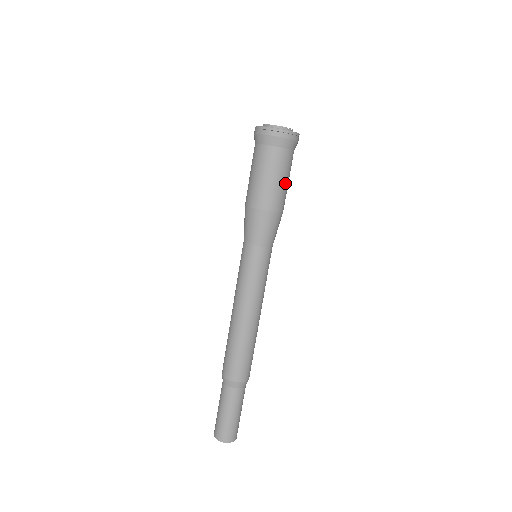
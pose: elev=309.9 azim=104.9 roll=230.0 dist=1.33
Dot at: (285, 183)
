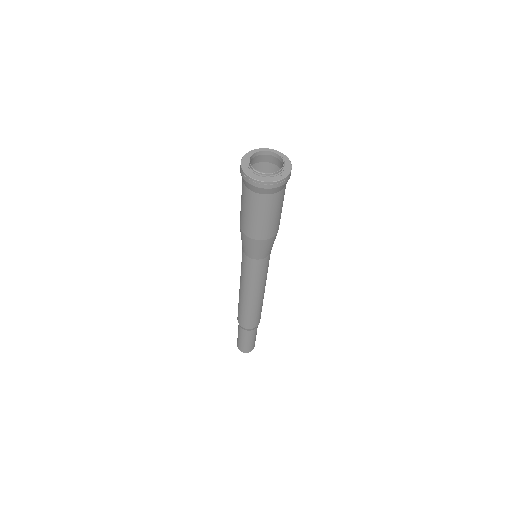
Dot at: occluded
